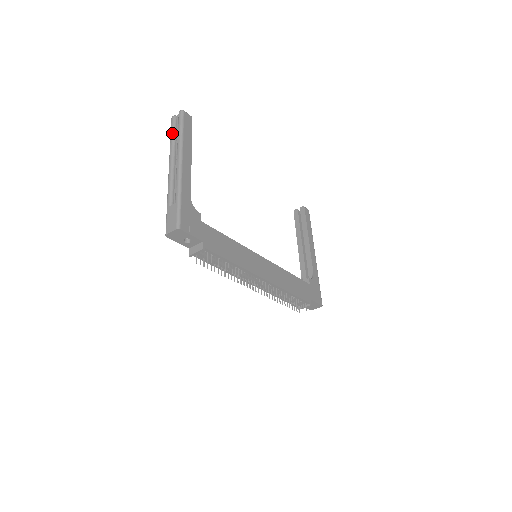
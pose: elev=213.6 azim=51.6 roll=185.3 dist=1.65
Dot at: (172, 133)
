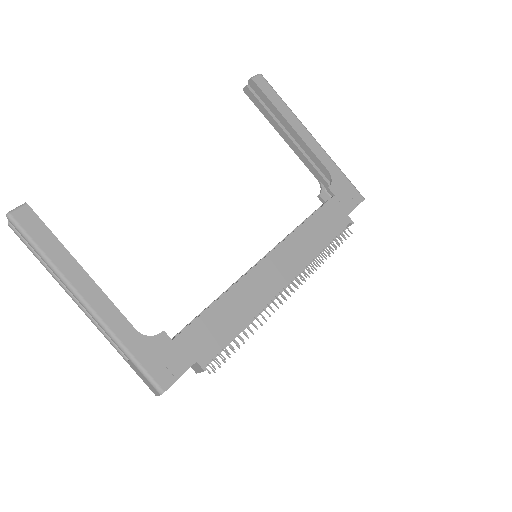
Dot at: (33, 254)
